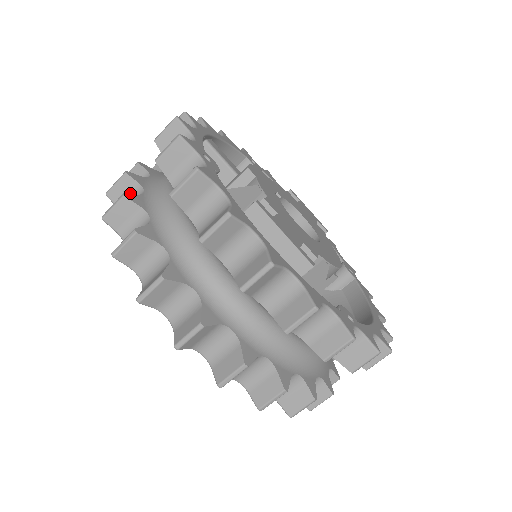
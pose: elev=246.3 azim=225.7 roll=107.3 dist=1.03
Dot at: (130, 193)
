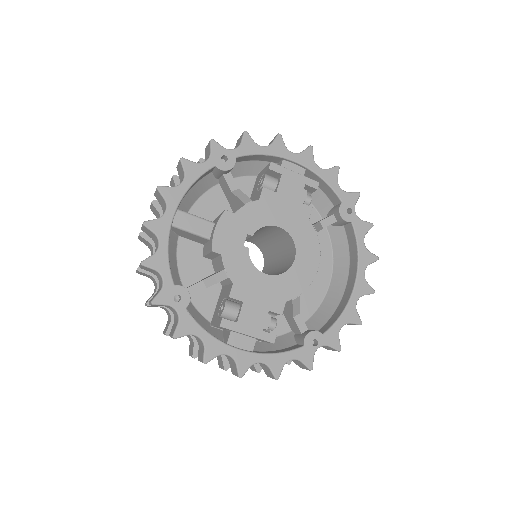
Dot at: (150, 277)
